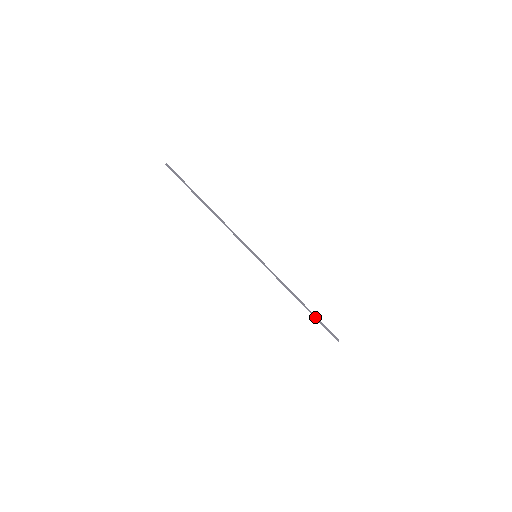
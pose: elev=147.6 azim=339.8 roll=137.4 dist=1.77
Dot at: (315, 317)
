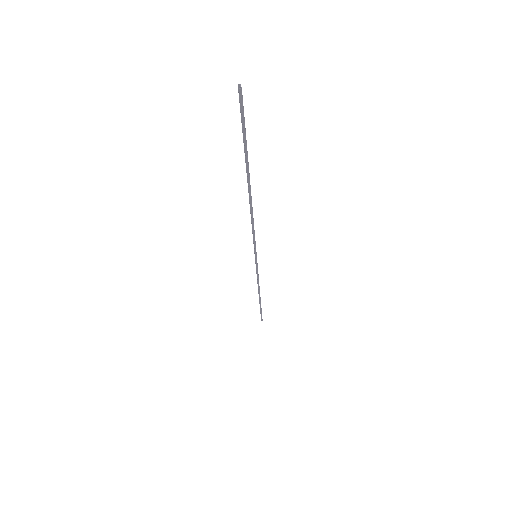
Dot at: occluded
